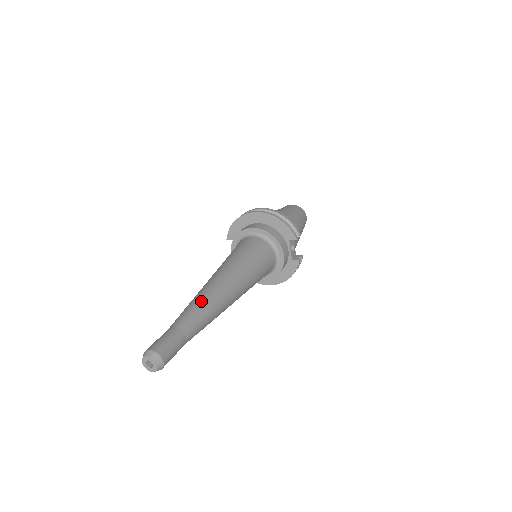
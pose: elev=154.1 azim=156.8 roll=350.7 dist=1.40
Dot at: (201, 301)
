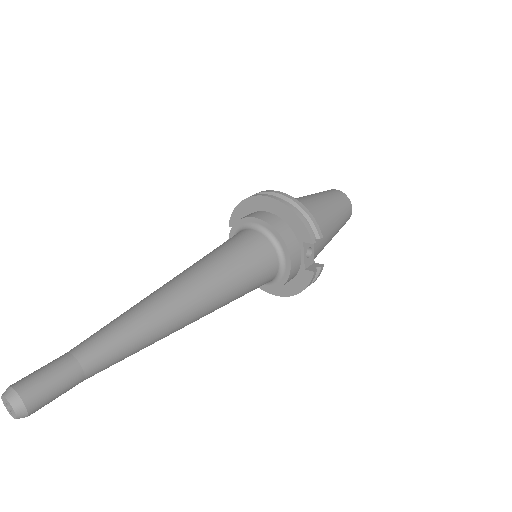
Dot at: (130, 318)
